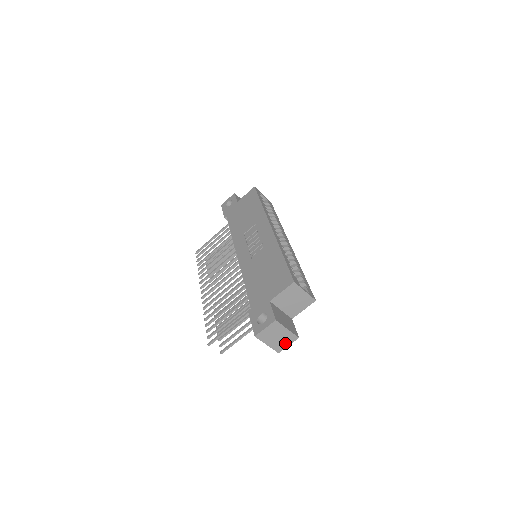
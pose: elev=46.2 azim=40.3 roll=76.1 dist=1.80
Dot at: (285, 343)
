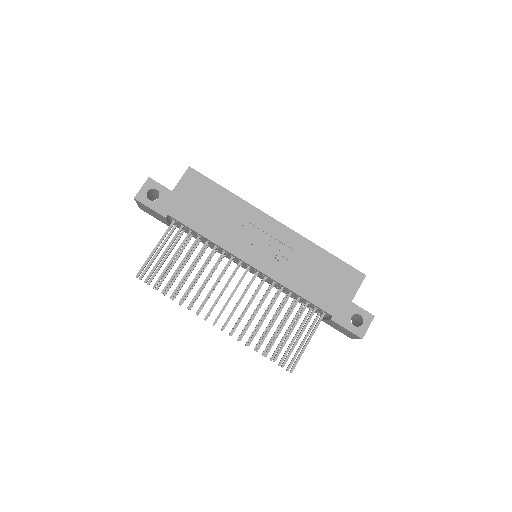
Dot at: occluded
